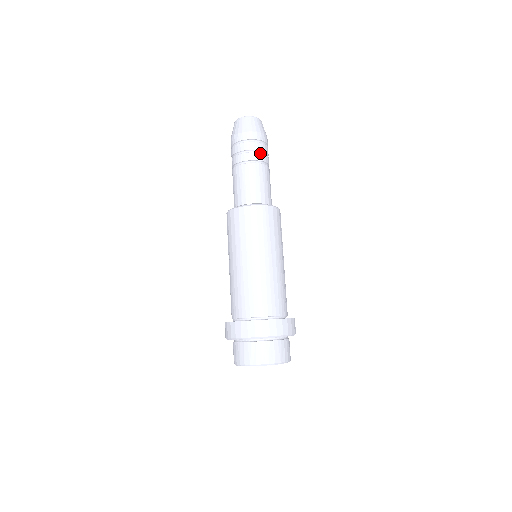
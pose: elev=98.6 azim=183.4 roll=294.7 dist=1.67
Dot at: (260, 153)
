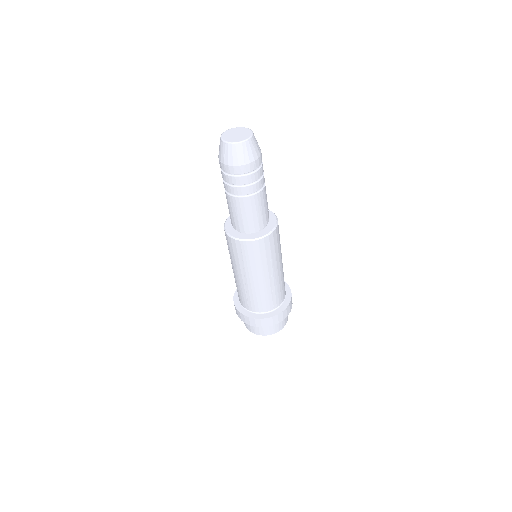
Dot at: (240, 187)
